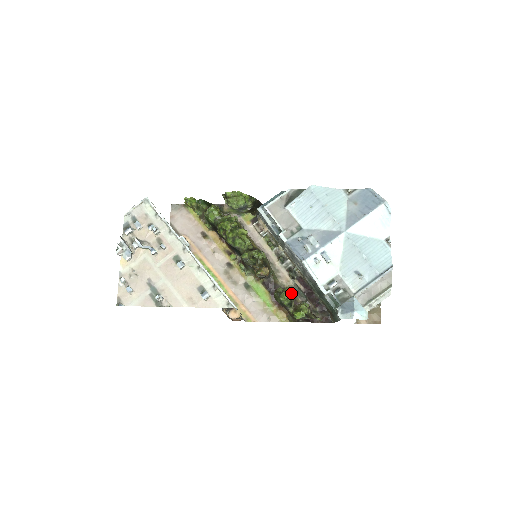
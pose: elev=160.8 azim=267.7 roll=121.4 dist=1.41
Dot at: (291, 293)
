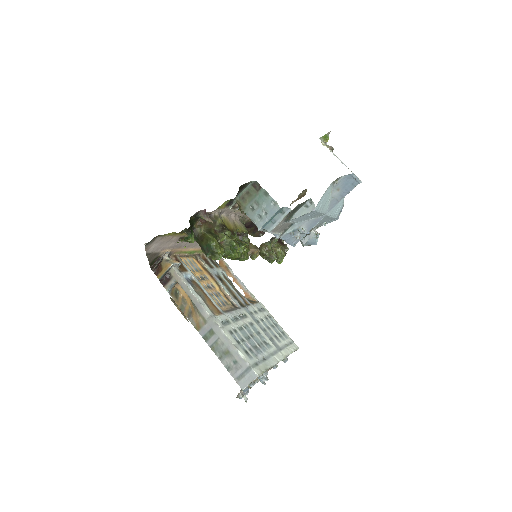
Dot at: (271, 247)
